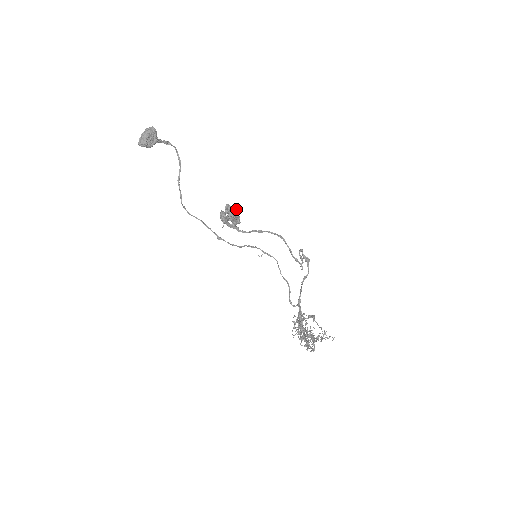
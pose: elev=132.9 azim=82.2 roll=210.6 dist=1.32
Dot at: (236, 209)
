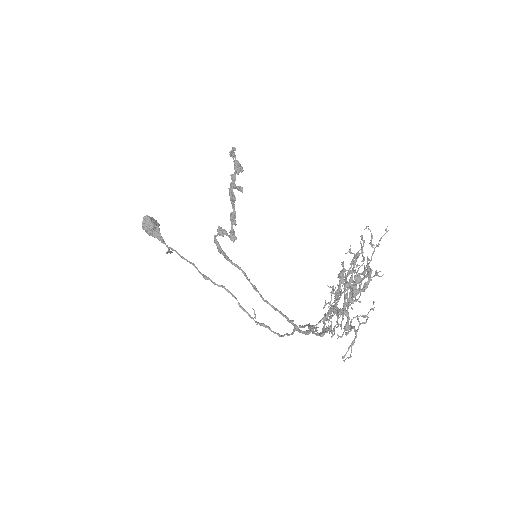
Dot at: (239, 189)
